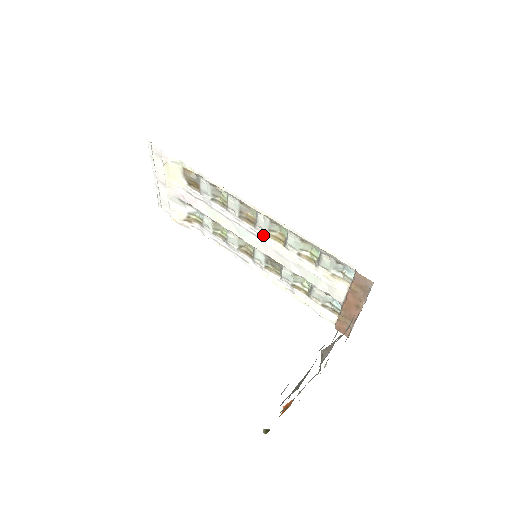
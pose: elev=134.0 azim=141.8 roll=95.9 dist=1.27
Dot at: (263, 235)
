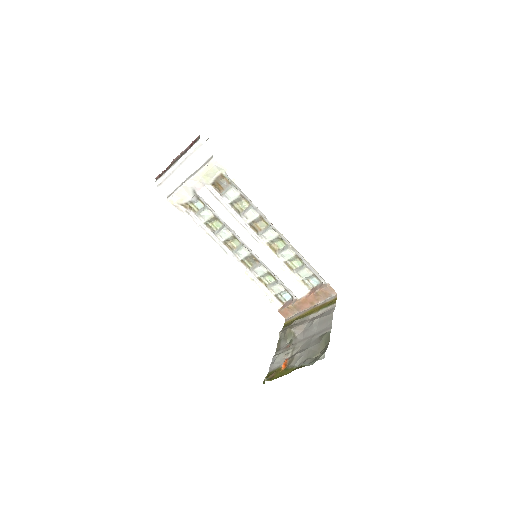
Dot at: (263, 242)
